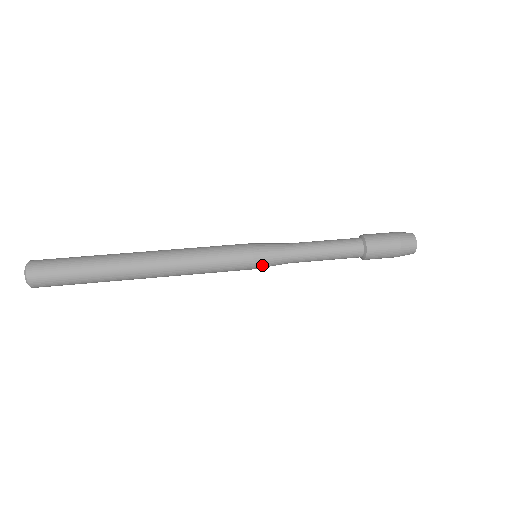
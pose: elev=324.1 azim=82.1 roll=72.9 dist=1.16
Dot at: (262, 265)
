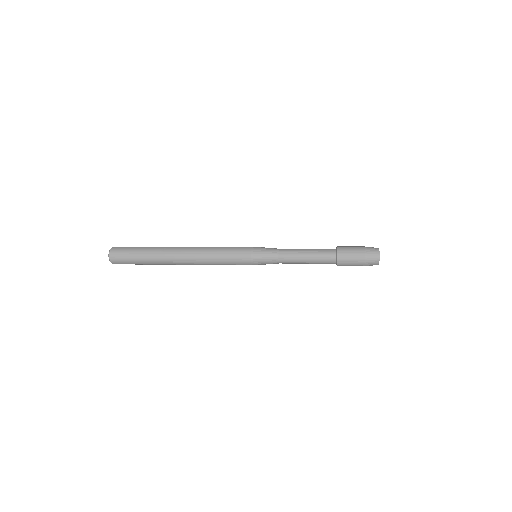
Dot at: (257, 255)
